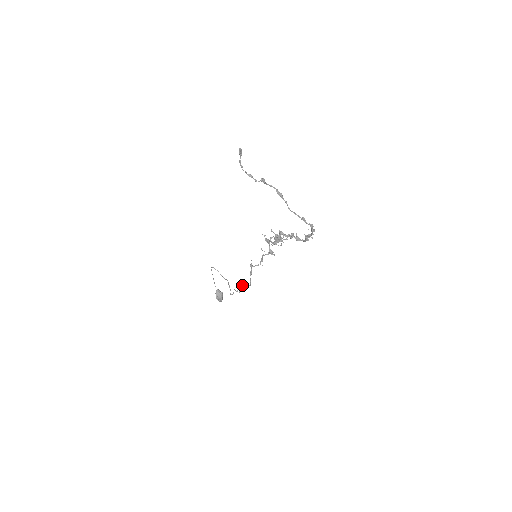
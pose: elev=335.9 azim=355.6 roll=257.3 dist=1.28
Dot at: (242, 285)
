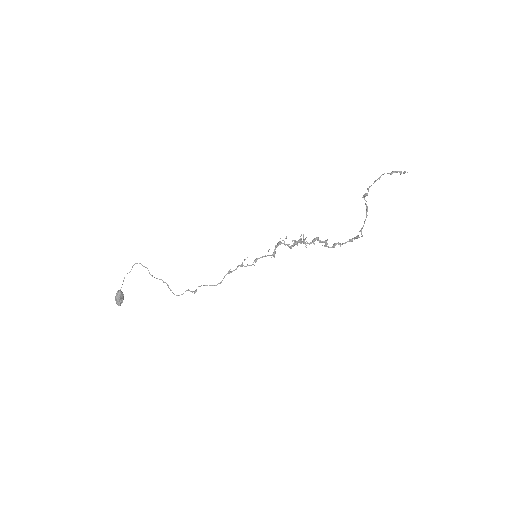
Dot at: (203, 285)
